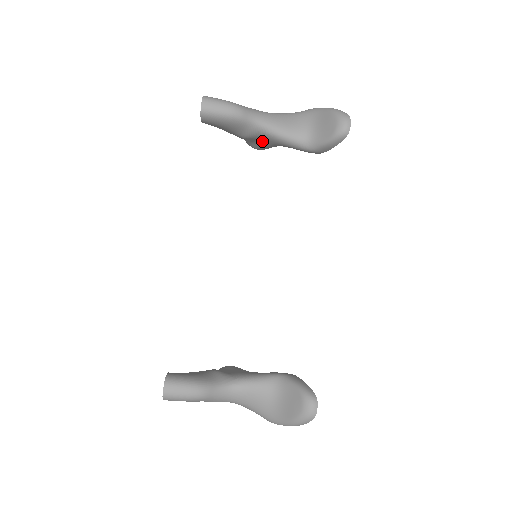
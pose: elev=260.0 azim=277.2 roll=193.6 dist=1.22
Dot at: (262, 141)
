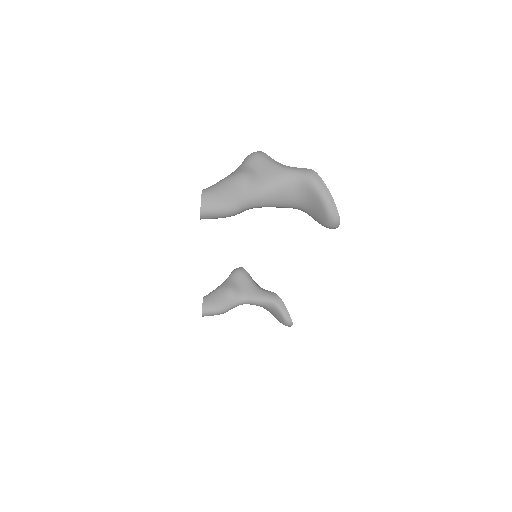
Dot at: occluded
